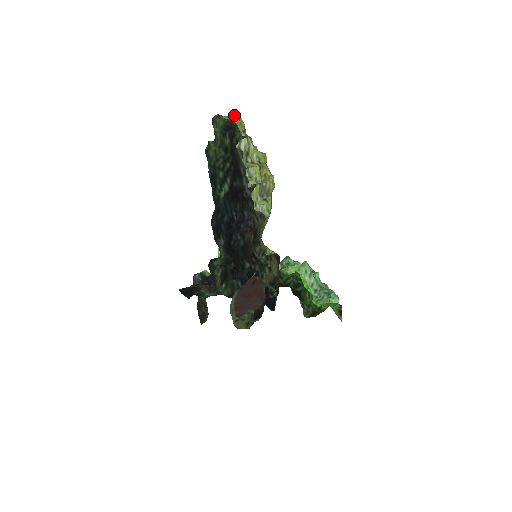
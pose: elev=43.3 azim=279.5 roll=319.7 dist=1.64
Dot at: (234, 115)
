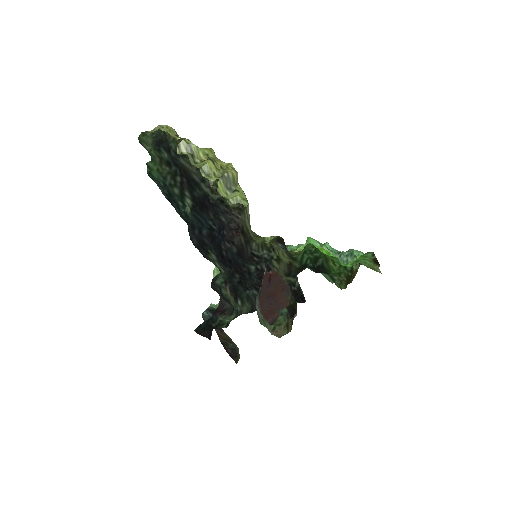
Dot at: (159, 125)
